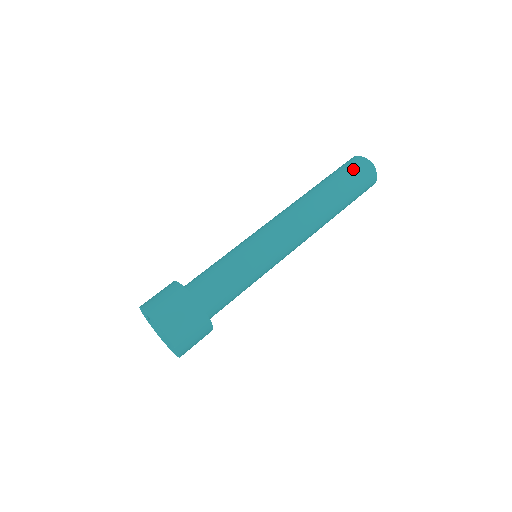
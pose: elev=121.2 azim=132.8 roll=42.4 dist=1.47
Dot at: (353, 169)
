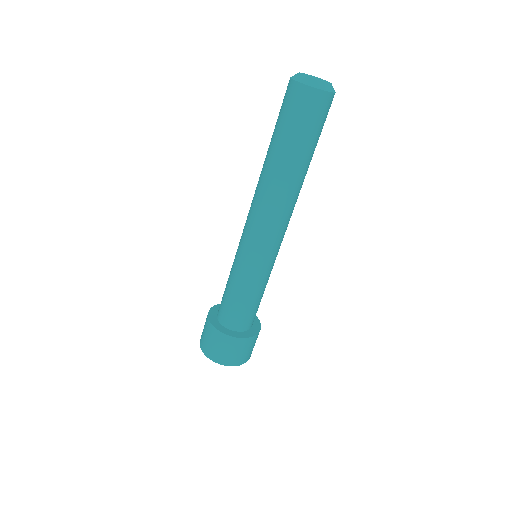
Dot at: (293, 112)
